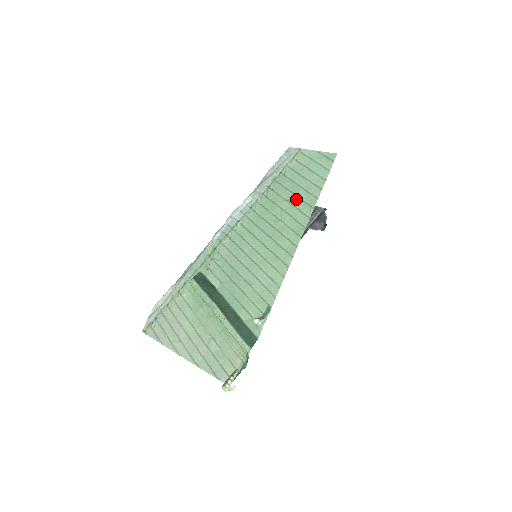
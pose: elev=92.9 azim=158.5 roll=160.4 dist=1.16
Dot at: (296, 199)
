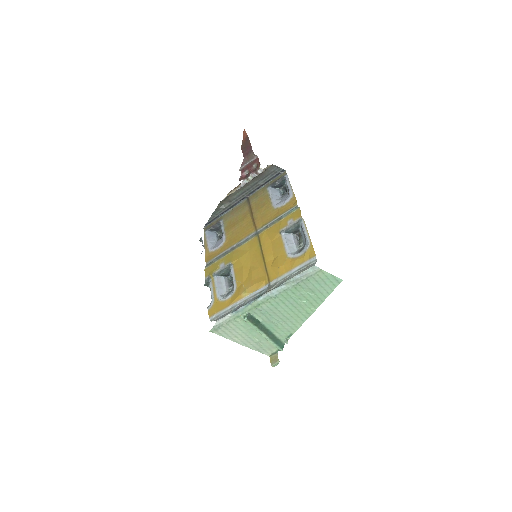
Dot at: (314, 295)
